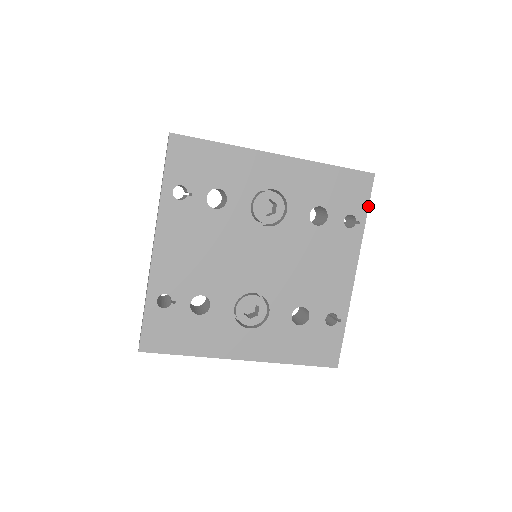
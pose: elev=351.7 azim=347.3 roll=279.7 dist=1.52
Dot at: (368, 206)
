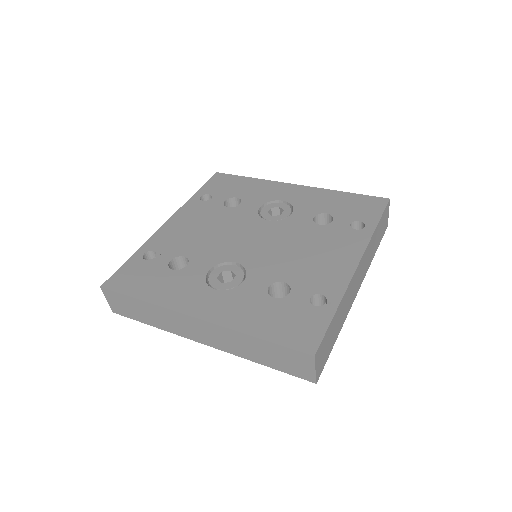
Dot at: (380, 217)
